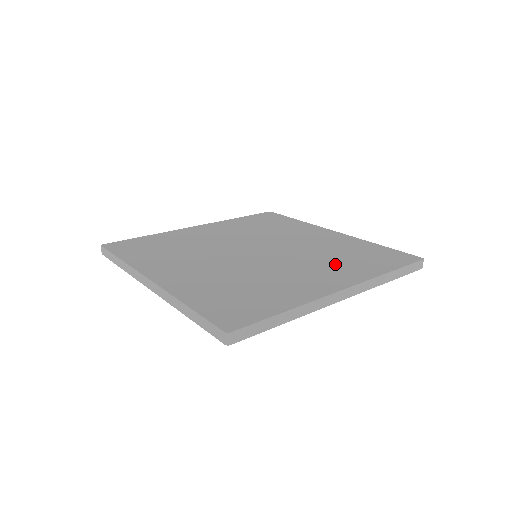
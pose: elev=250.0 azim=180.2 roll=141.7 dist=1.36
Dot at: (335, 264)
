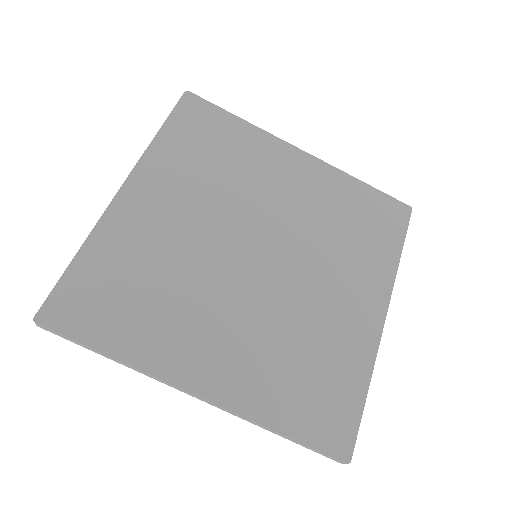
Dot at: (351, 258)
